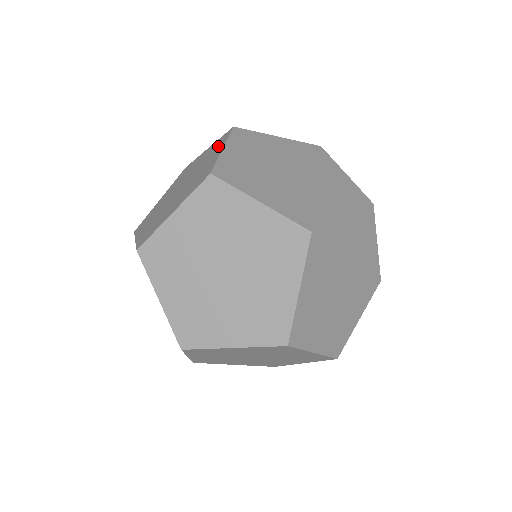
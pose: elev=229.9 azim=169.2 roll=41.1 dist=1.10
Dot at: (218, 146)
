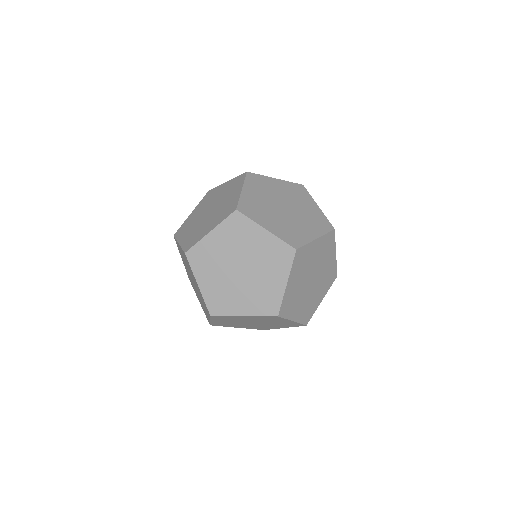
Dot at: (319, 227)
